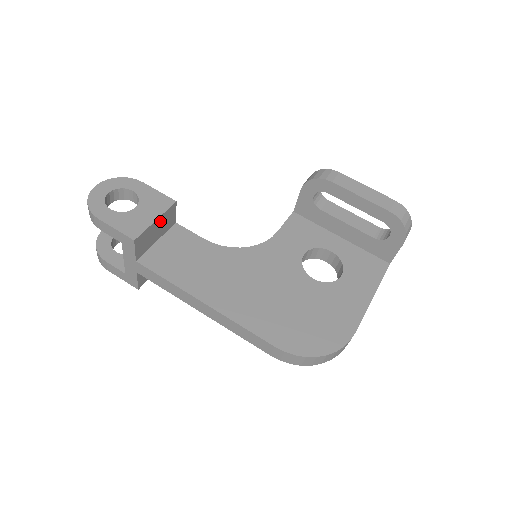
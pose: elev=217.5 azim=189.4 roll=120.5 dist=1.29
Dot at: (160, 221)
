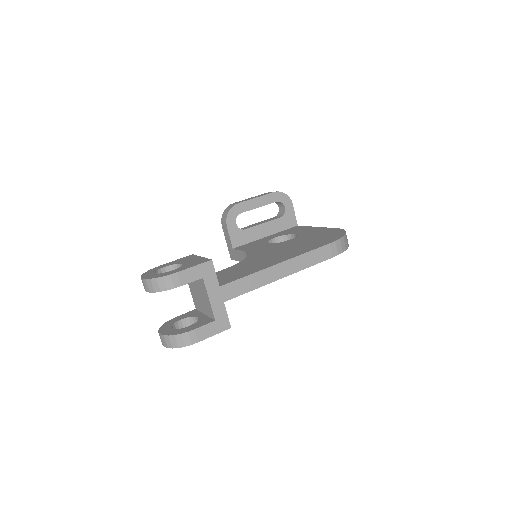
Dot at: occluded
